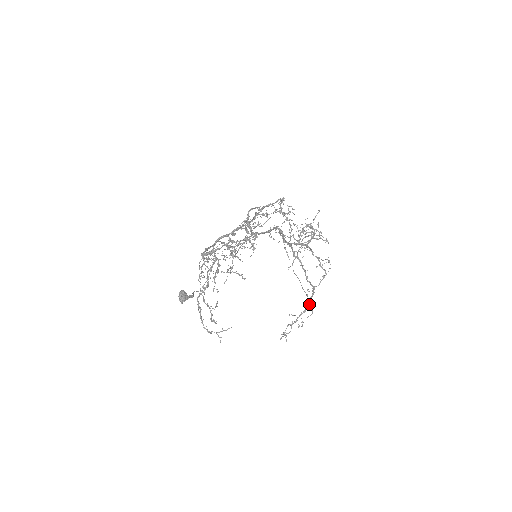
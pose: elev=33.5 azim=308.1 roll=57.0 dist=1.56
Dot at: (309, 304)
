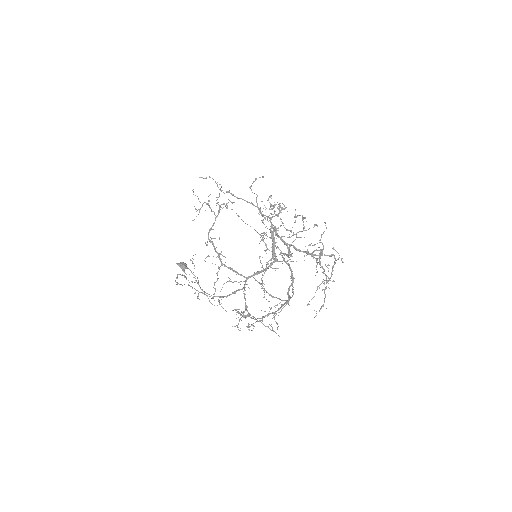
Dot at: (289, 296)
